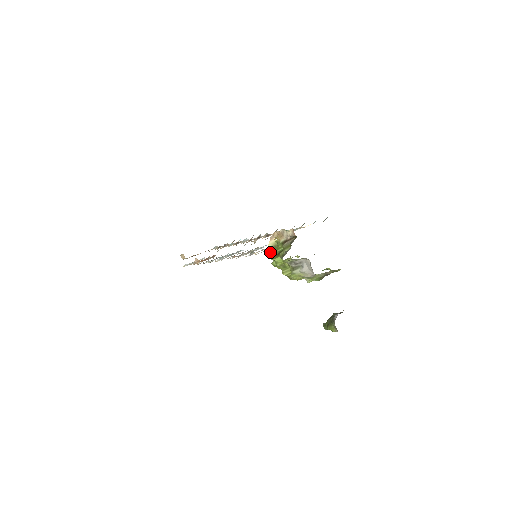
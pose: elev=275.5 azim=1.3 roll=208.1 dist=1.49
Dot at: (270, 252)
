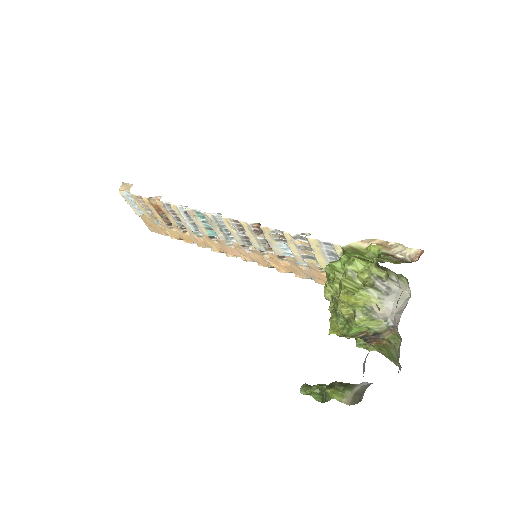
Dot at: (349, 250)
